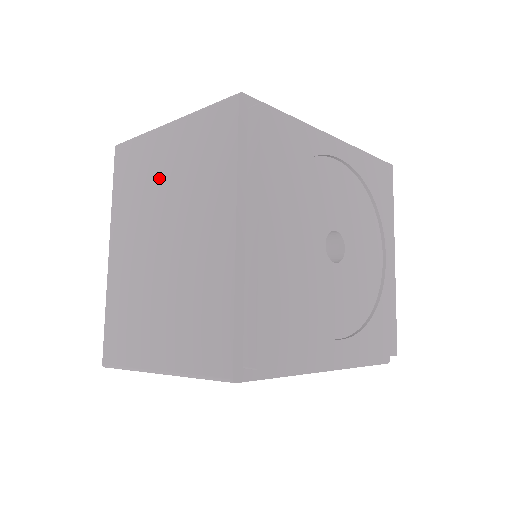
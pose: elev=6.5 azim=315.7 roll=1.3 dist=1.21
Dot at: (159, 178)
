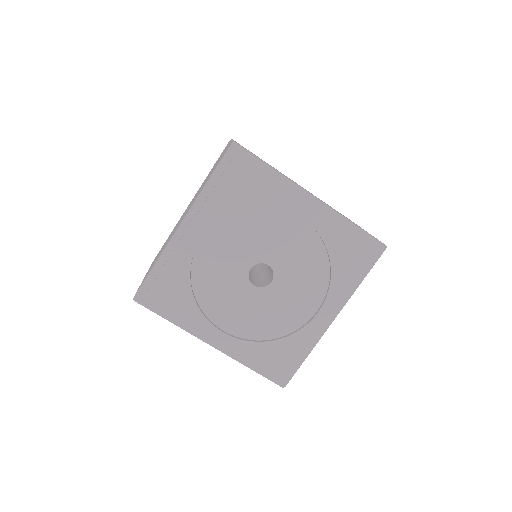
Dot at: occluded
